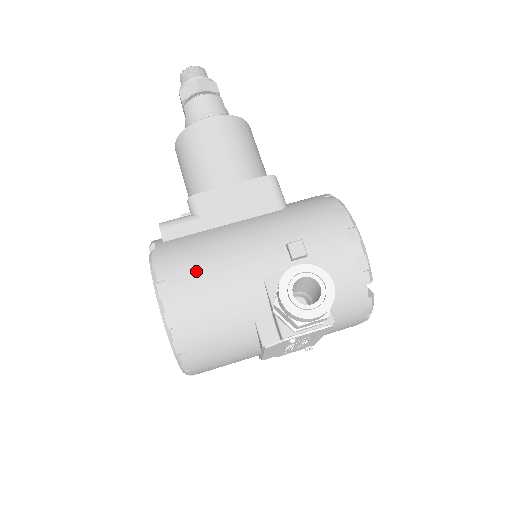
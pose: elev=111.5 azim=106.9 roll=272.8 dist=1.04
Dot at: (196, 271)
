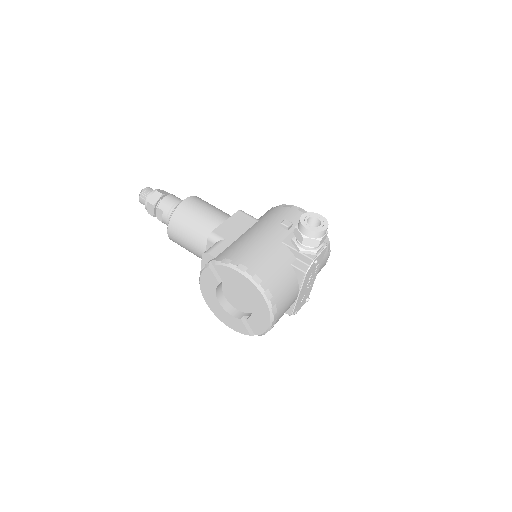
Dot at: (250, 253)
